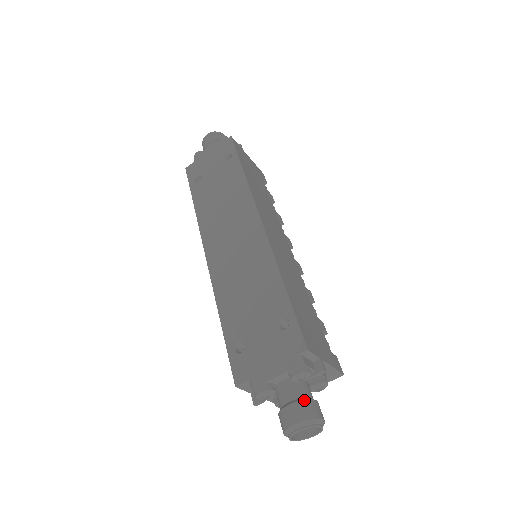
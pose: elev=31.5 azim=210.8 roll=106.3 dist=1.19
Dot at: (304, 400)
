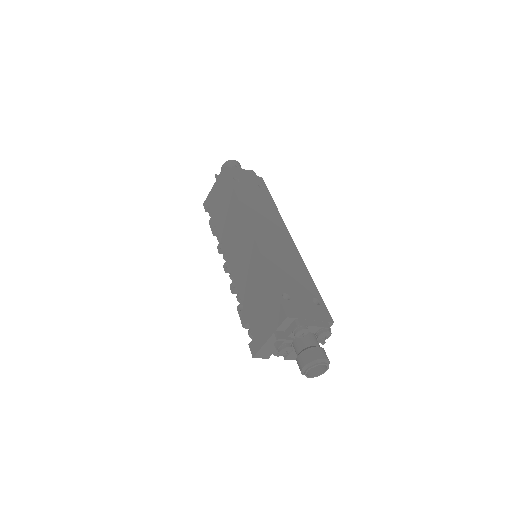
Dot at: occluded
